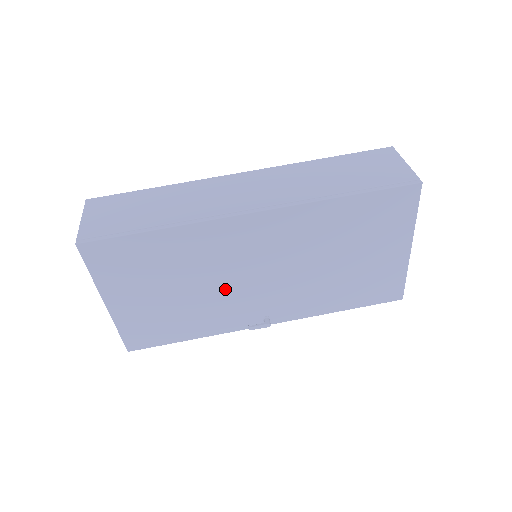
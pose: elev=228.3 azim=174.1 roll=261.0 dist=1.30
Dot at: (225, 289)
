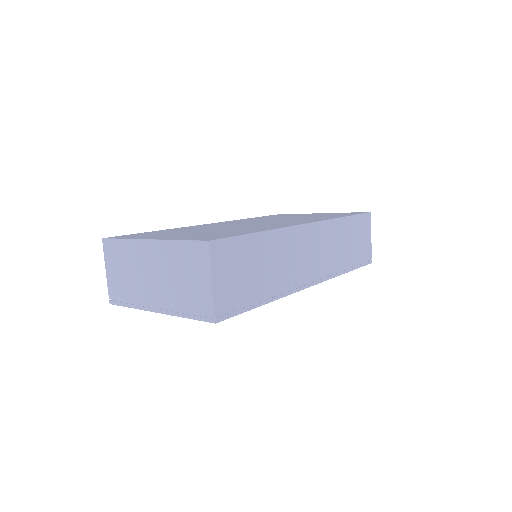
Dot at: occluded
